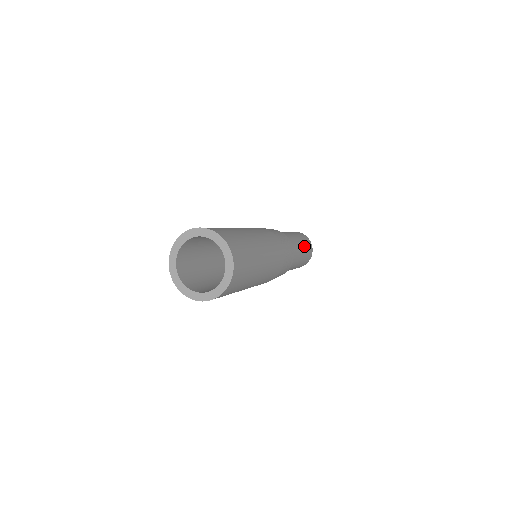
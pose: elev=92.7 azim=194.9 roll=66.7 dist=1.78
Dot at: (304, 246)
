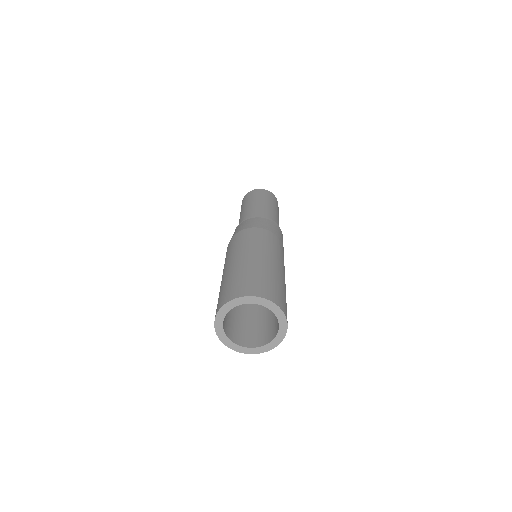
Dot at: occluded
